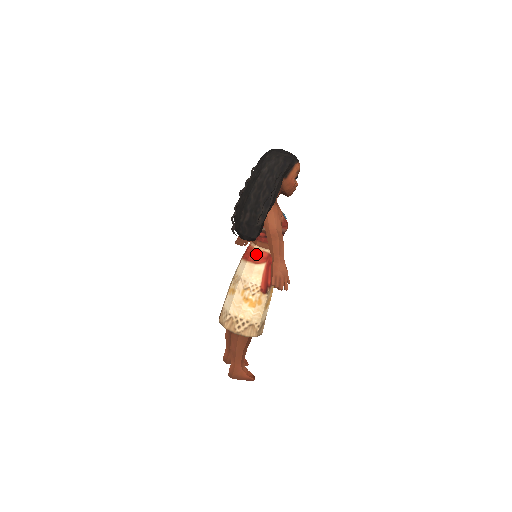
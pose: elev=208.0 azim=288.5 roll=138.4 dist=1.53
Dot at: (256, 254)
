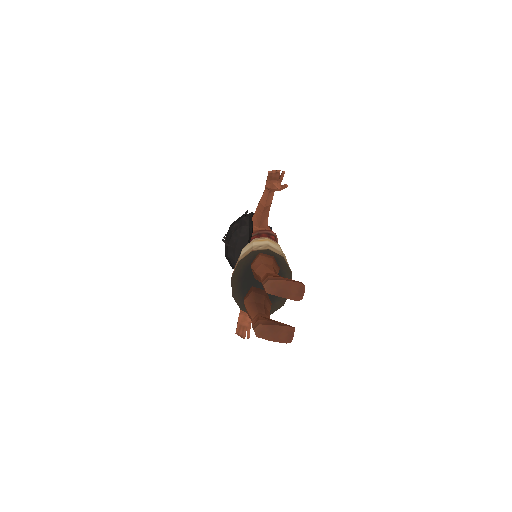
Dot at: occluded
